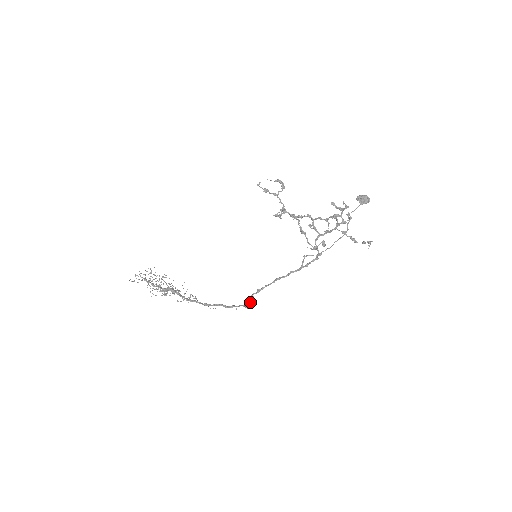
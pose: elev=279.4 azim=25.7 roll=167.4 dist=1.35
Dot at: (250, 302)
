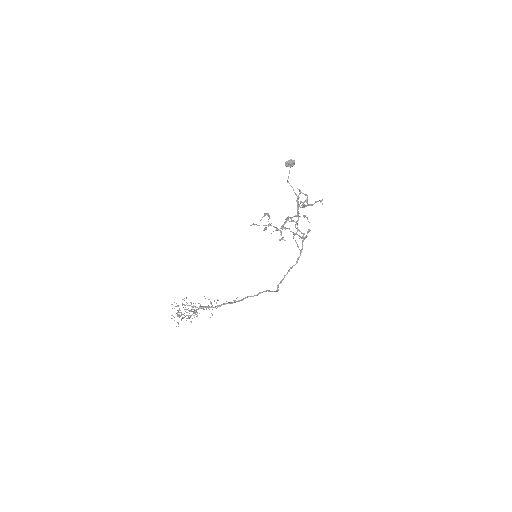
Dot at: (278, 290)
